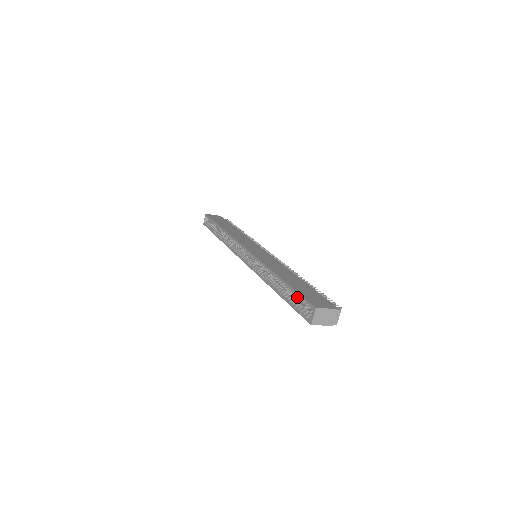
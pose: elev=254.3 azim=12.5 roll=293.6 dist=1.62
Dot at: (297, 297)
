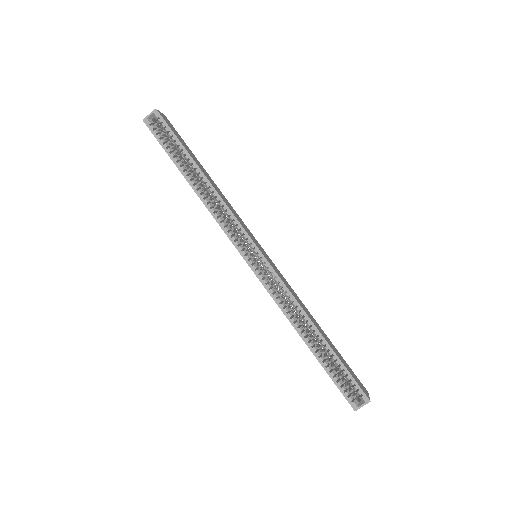
Dot at: (345, 374)
